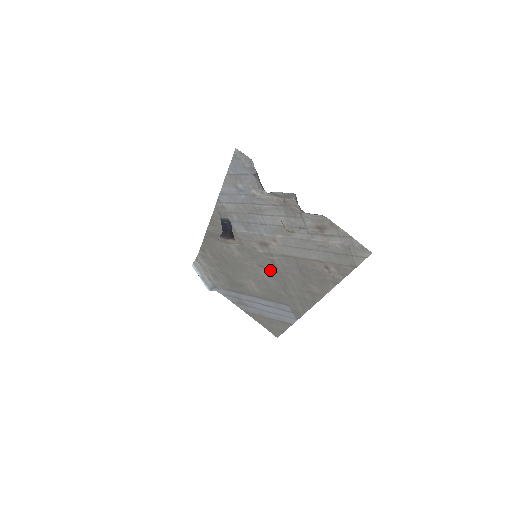
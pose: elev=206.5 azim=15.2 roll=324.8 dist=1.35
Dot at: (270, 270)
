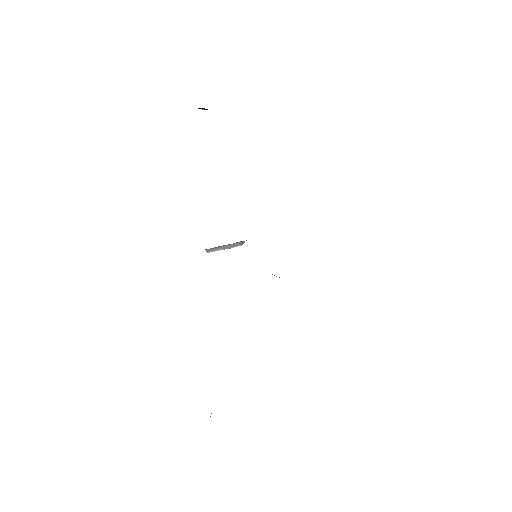
Dot at: occluded
